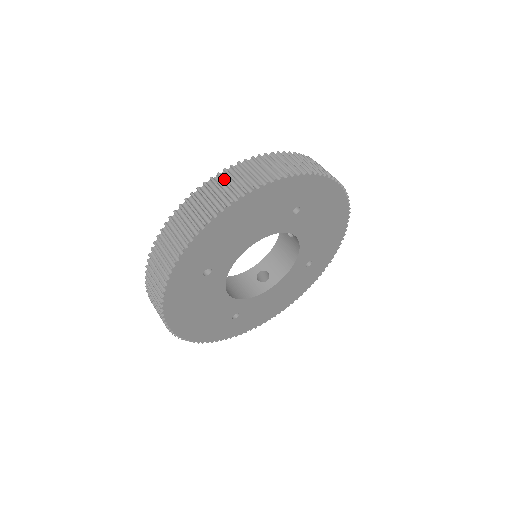
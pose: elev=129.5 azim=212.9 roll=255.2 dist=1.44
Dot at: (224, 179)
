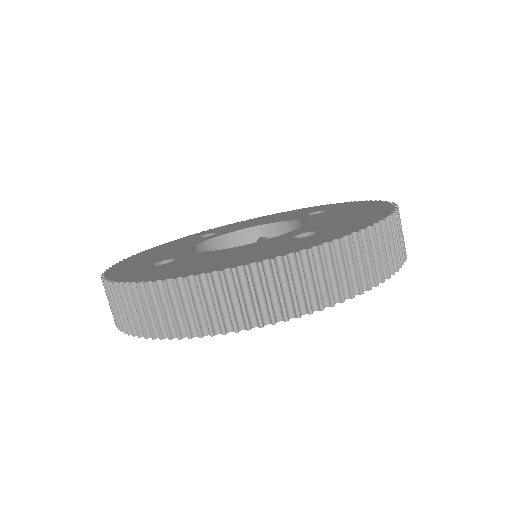
Dot at: (213, 292)
